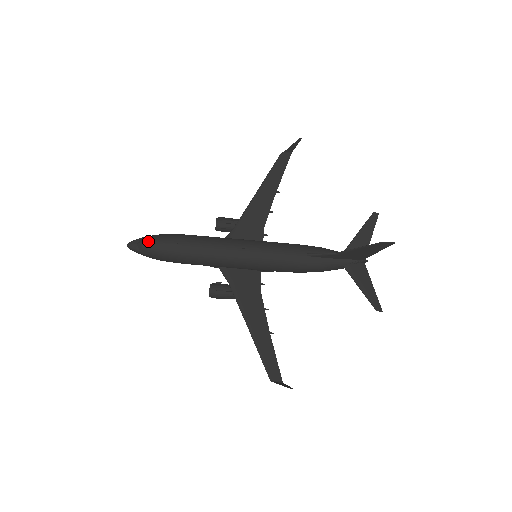
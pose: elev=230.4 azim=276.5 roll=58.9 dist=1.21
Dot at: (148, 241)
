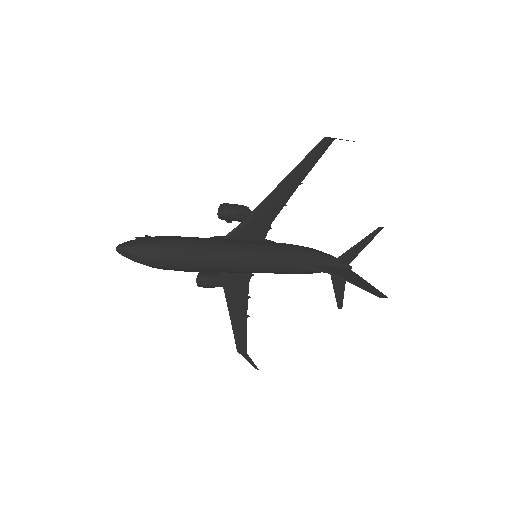
Dot at: (149, 259)
